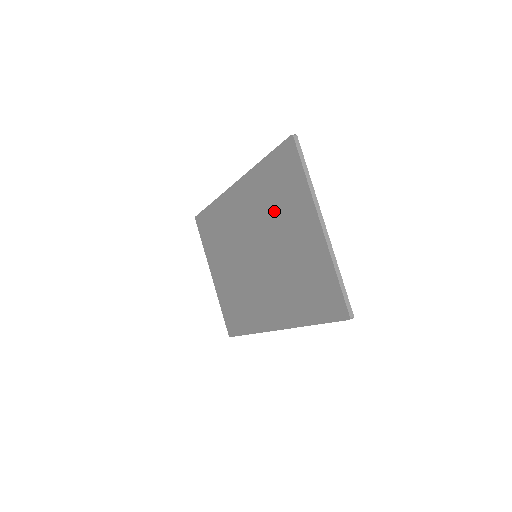
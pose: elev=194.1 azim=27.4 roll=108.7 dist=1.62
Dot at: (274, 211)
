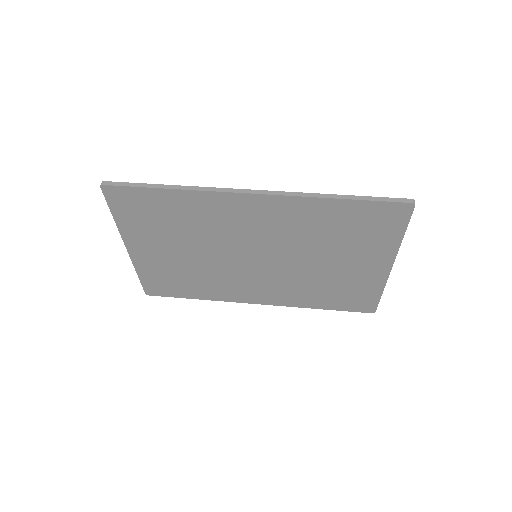
Dot at: (327, 241)
